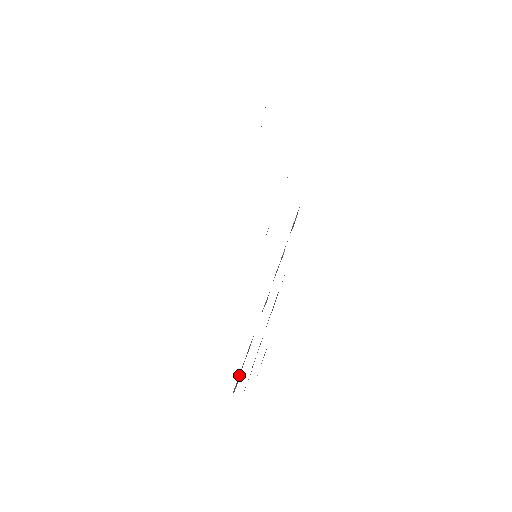
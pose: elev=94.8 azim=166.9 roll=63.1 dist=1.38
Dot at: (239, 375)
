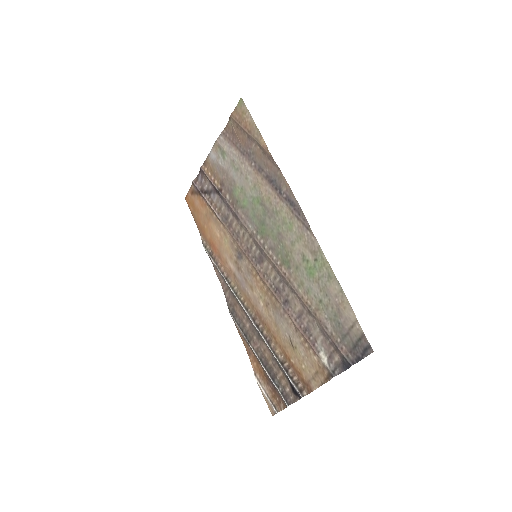
Dot at: (292, 380)
